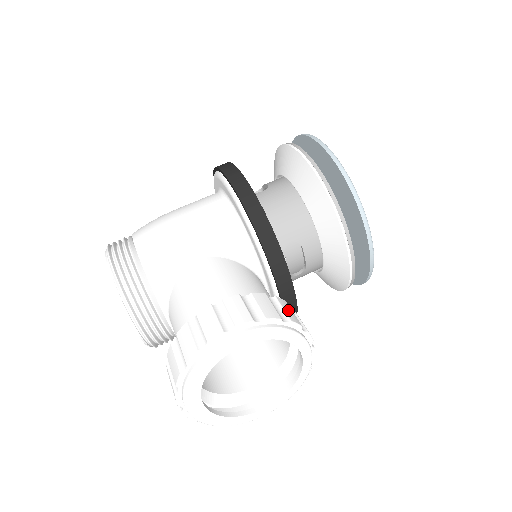
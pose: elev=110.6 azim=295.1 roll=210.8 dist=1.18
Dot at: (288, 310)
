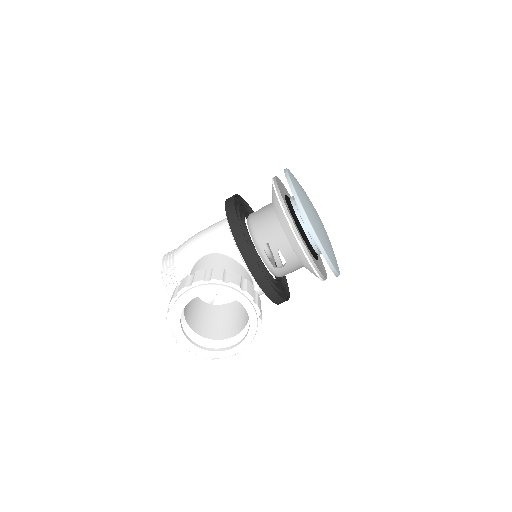
Dot at: (235, 278)
